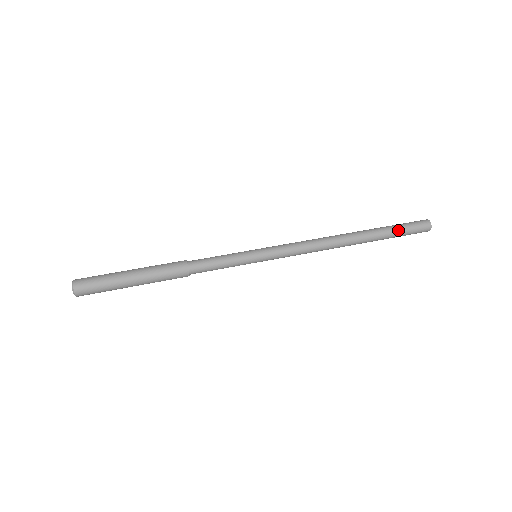
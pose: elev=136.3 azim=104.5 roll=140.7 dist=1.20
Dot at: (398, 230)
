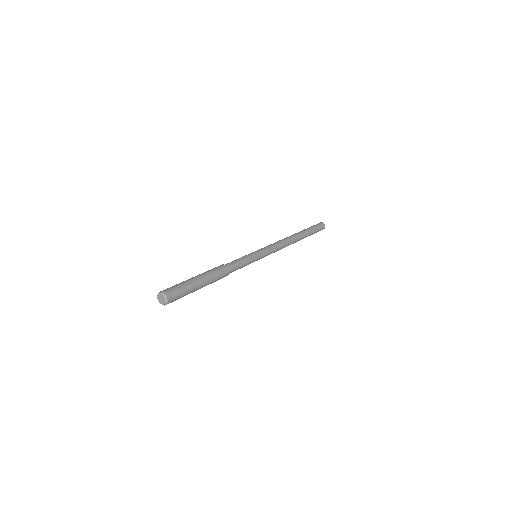
Dot at: (311, 227)
